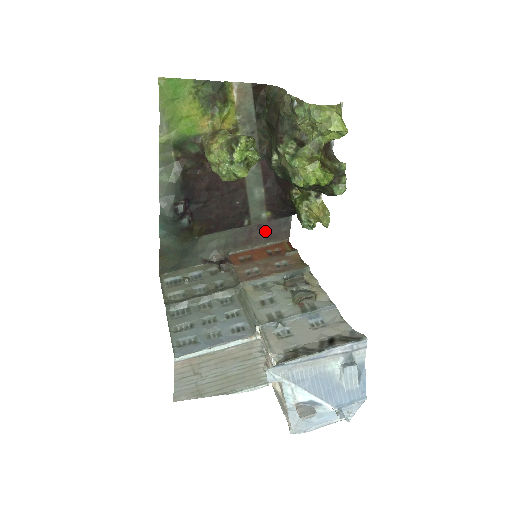
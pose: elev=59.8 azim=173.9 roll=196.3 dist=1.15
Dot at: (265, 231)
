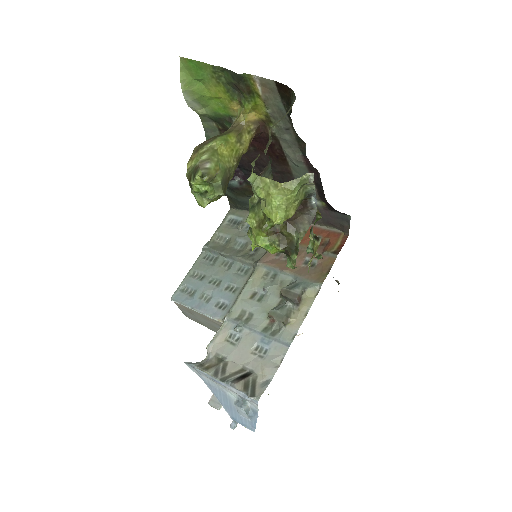
Dot at: (322, 216)
